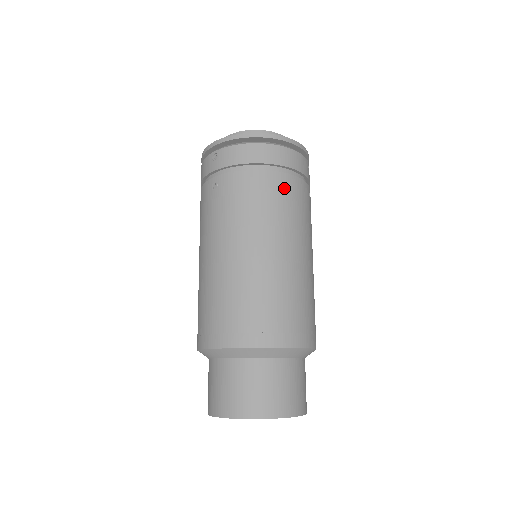
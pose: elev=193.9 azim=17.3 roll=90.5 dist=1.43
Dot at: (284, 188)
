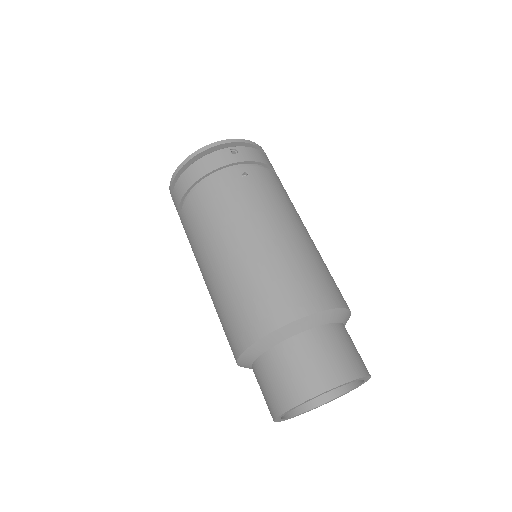
Dot at: (203, 200)
